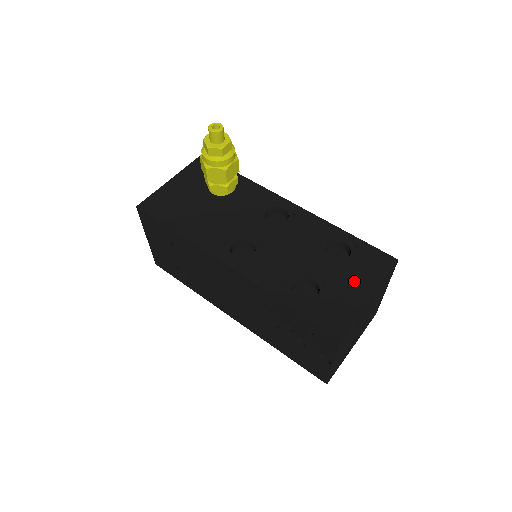
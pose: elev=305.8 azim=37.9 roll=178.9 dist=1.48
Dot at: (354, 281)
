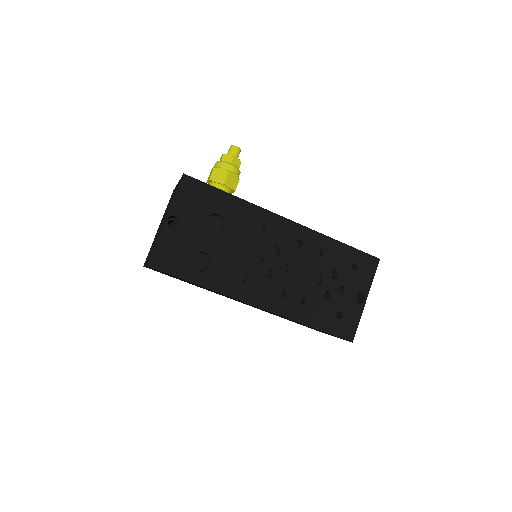
Dot at: occluded
